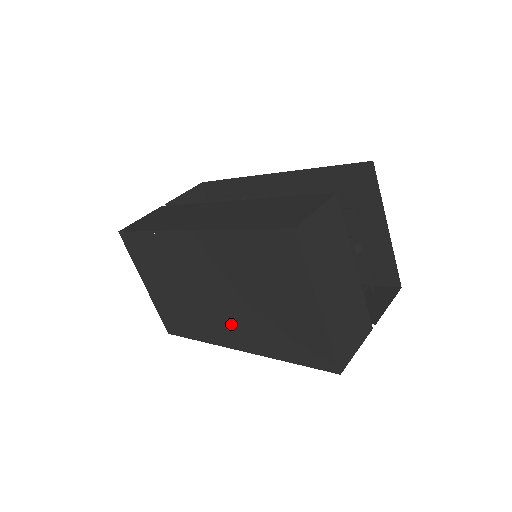
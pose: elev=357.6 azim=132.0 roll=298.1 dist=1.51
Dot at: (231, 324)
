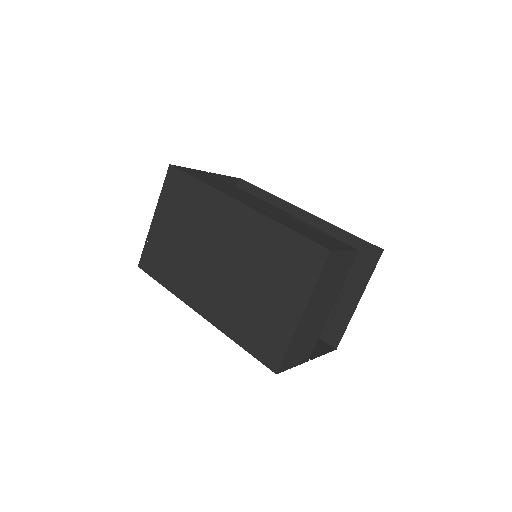
Dot at: (211, 289)
